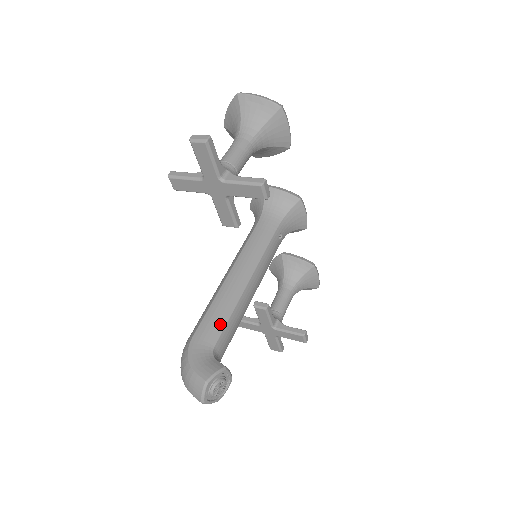
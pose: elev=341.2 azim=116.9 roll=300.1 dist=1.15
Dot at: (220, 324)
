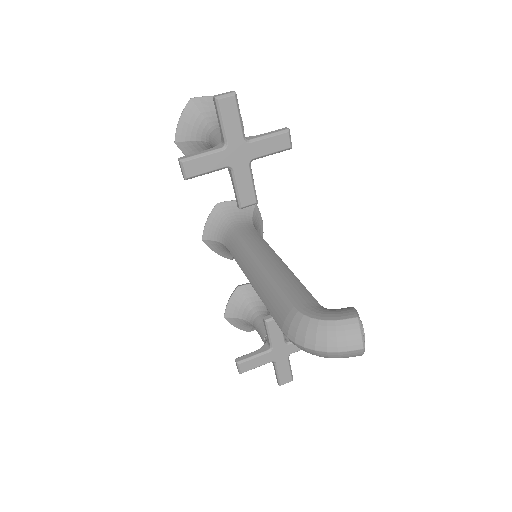
Dot at: (303, 290)
